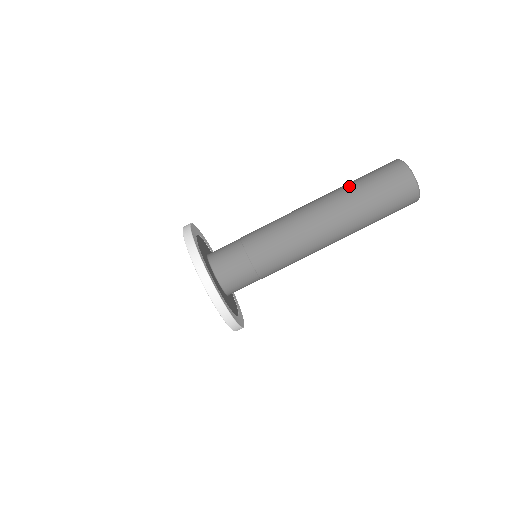
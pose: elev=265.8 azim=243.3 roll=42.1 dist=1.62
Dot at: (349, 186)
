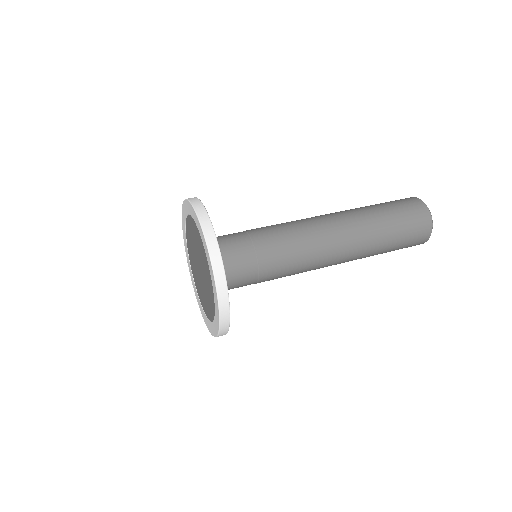
Dot at: occluded
